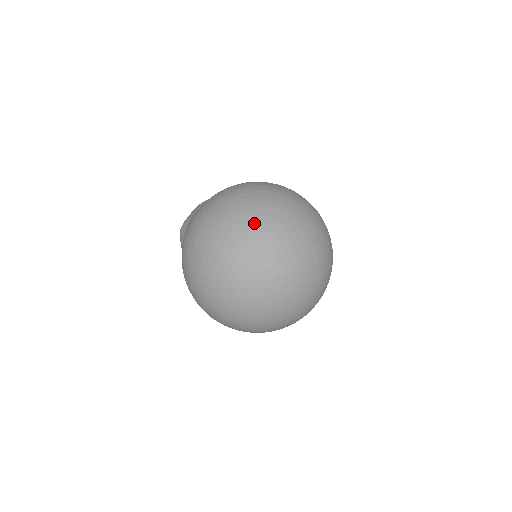
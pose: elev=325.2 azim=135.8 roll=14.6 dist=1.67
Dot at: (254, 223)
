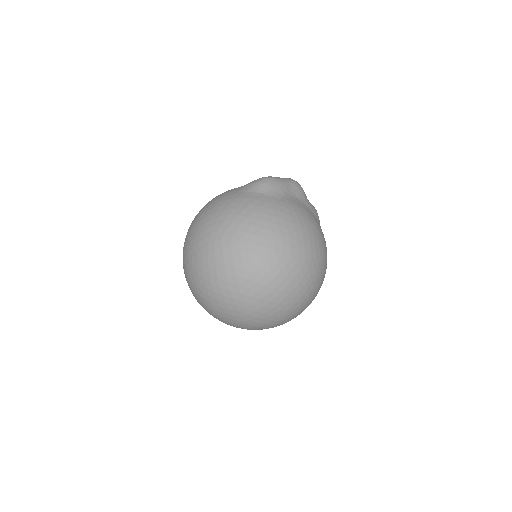
Dot at: (283, 285)
